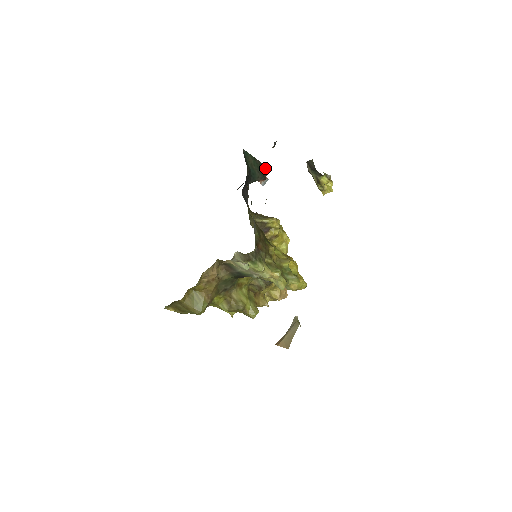
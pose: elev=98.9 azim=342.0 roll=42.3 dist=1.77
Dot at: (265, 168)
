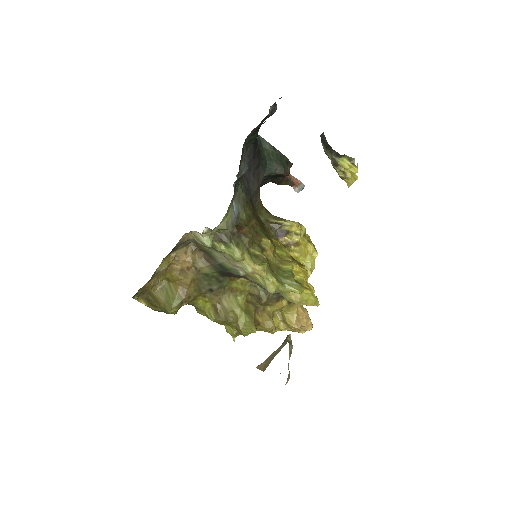
Dot at: (290, 163)
